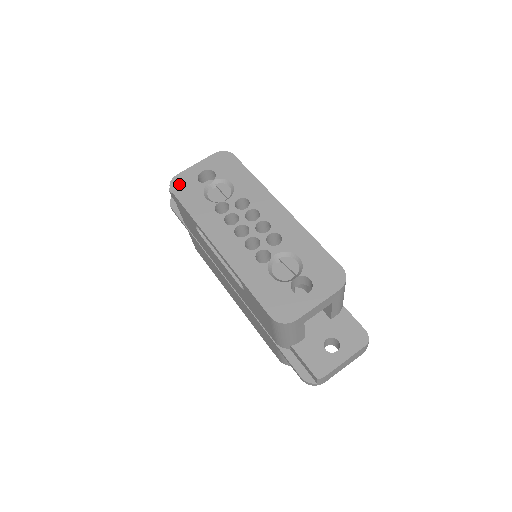
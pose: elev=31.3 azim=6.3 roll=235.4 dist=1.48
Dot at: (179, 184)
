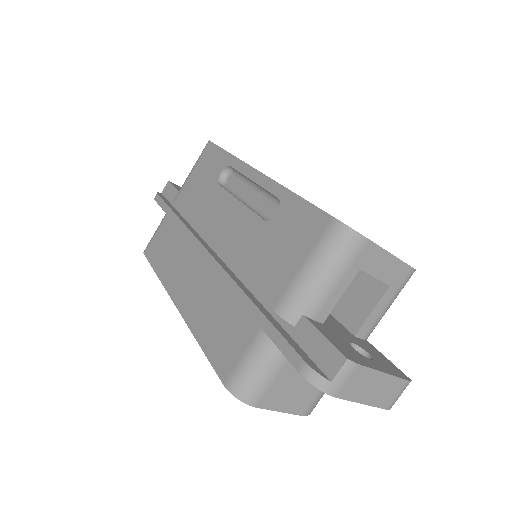
Dot at: occluded
